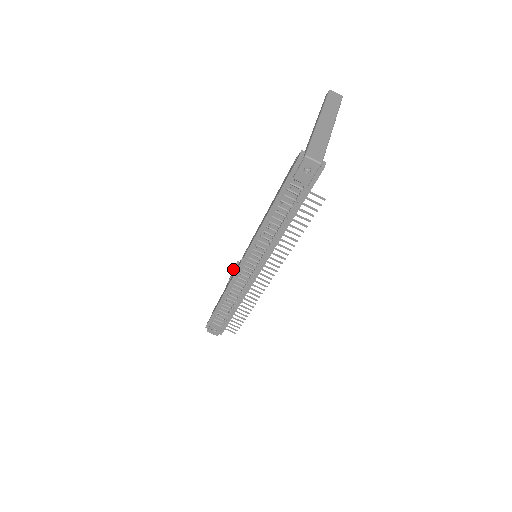
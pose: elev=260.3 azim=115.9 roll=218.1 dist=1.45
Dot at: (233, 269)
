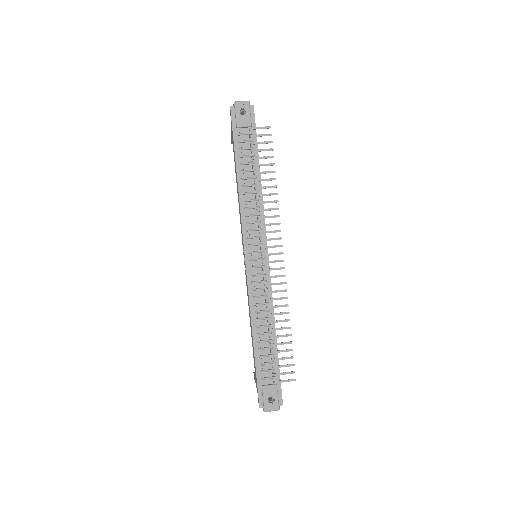
Dot at: (254, 378)
